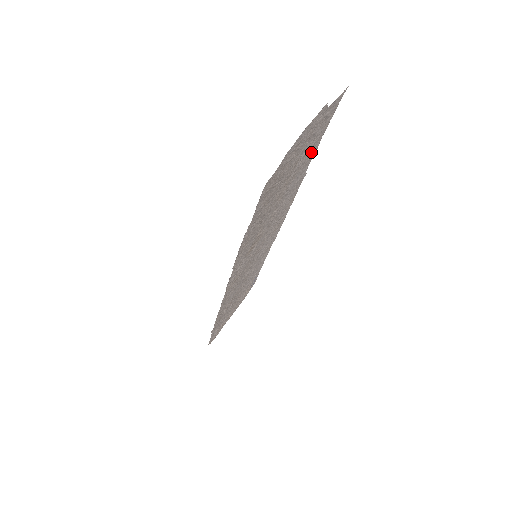
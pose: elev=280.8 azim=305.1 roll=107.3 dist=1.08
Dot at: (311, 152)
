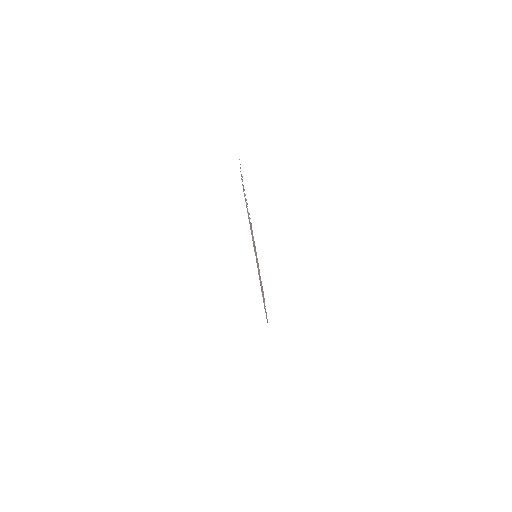
Dot at: (244, 196)
